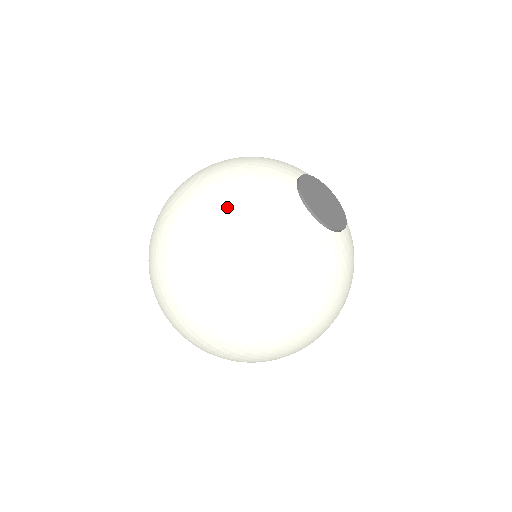
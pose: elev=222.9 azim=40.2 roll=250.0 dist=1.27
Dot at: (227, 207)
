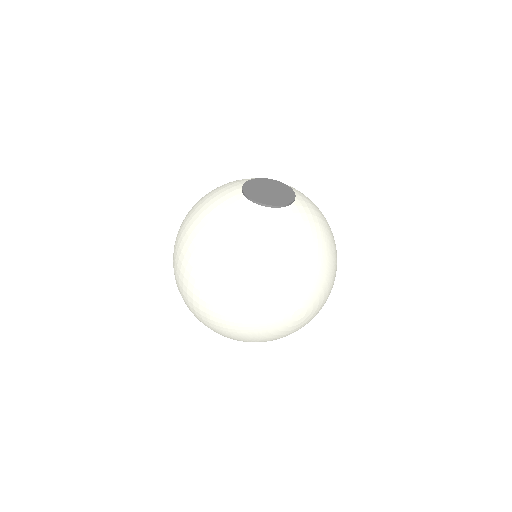
Dot at: occluded
